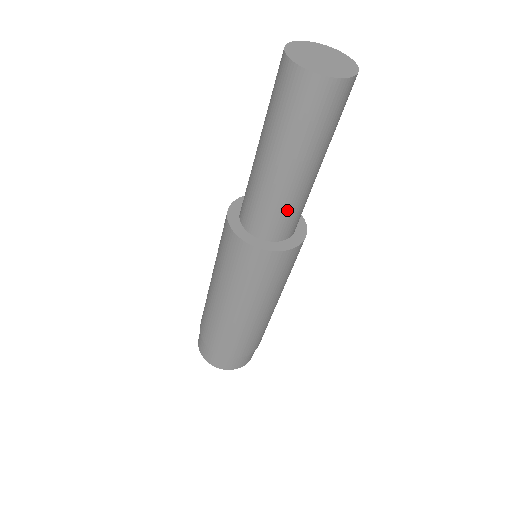
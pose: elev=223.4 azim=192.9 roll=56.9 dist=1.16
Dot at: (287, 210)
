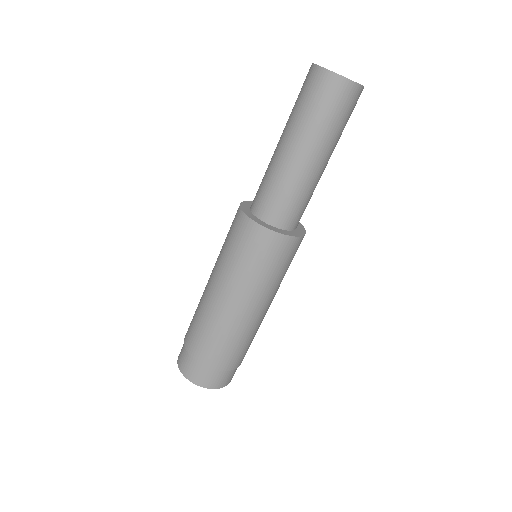
Dot at: (272, 185)
